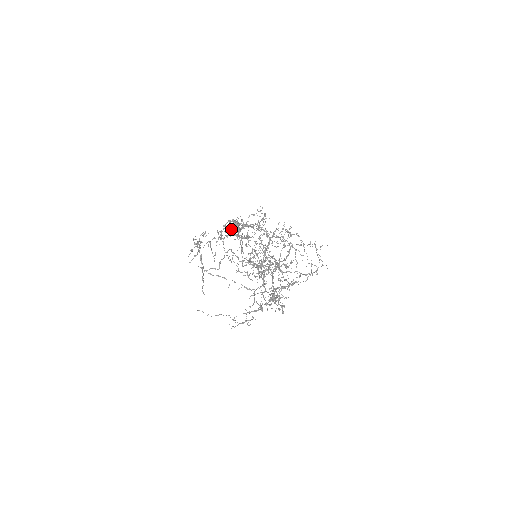
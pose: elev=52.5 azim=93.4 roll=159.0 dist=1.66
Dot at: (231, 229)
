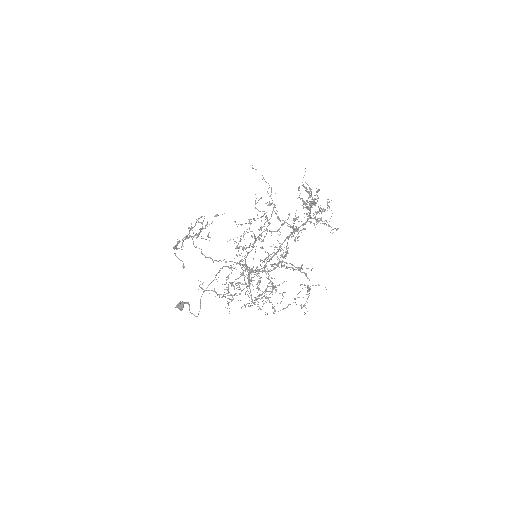
Dot at: occluded
